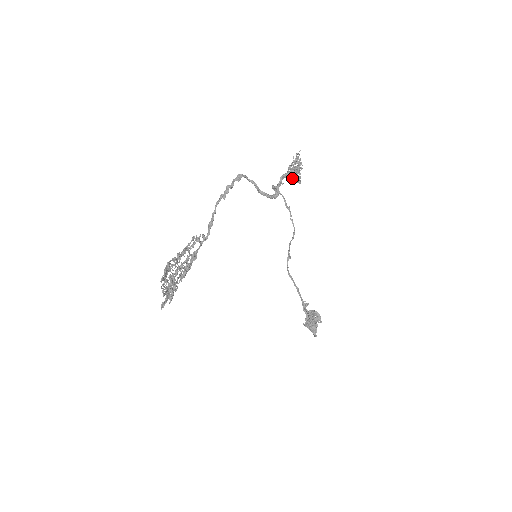
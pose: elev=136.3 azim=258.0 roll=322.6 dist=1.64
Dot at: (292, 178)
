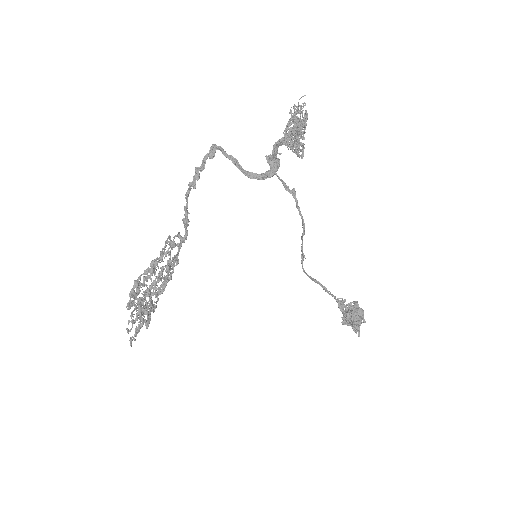
Dot at: occluded
